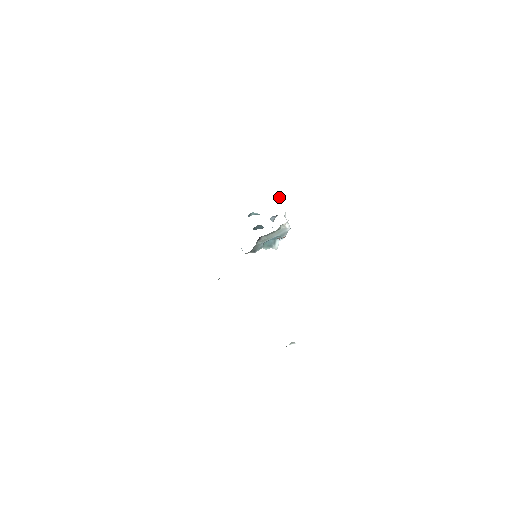
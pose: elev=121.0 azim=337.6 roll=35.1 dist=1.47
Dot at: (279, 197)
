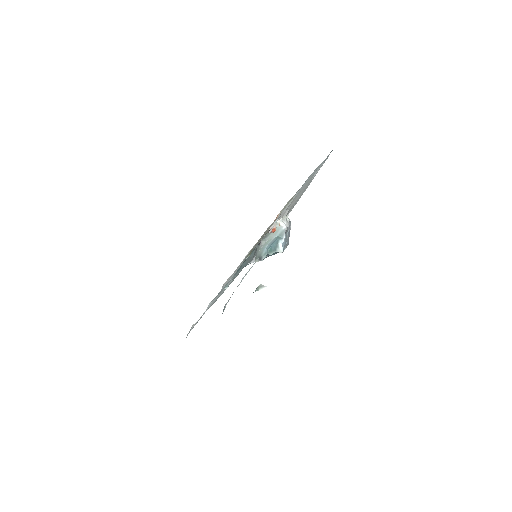
Dot at: occluded
